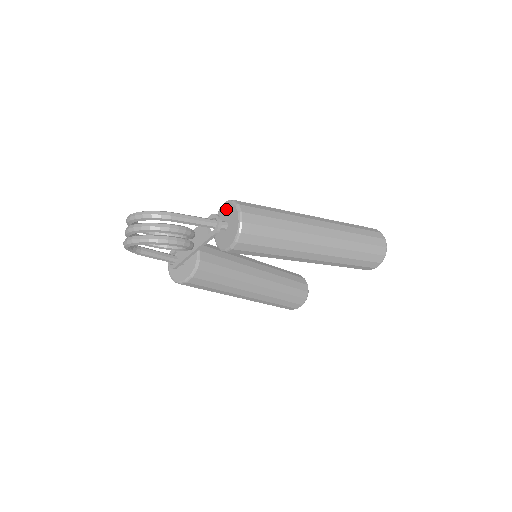
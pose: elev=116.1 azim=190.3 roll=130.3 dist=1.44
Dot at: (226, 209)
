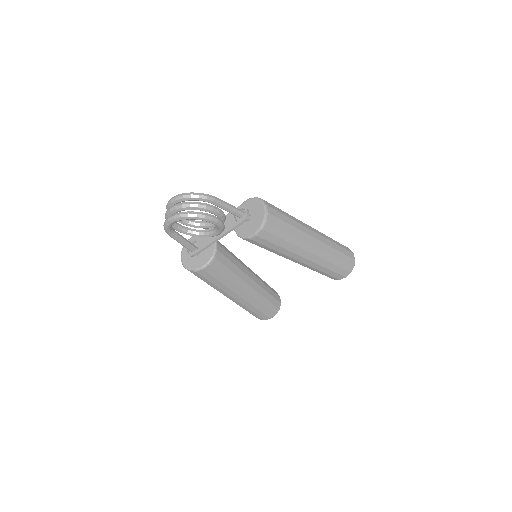
Dot at: (249, 204)
